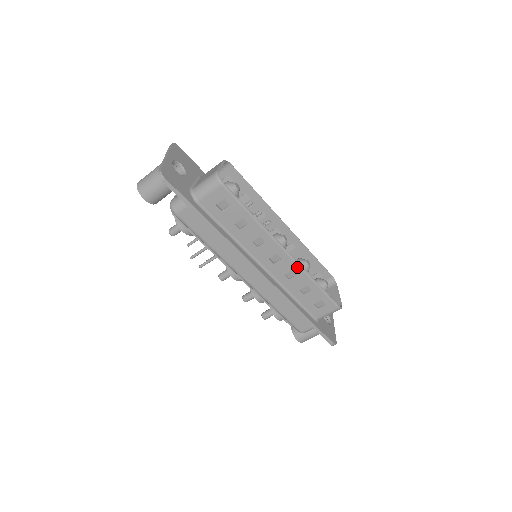
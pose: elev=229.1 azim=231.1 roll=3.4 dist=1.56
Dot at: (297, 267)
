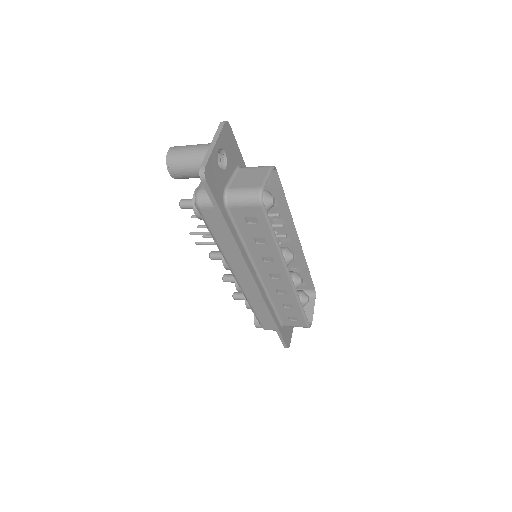
Dot at: (292, 289)
